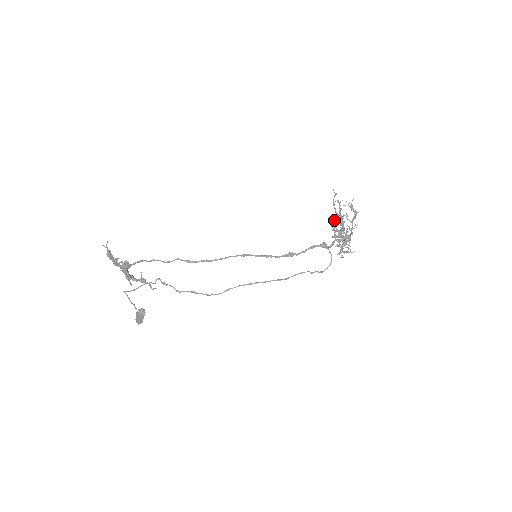
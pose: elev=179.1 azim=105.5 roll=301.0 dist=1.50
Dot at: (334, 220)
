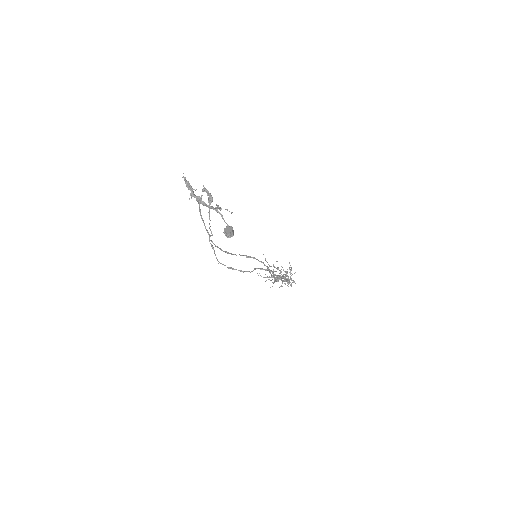
Dot at: (269, 272)
